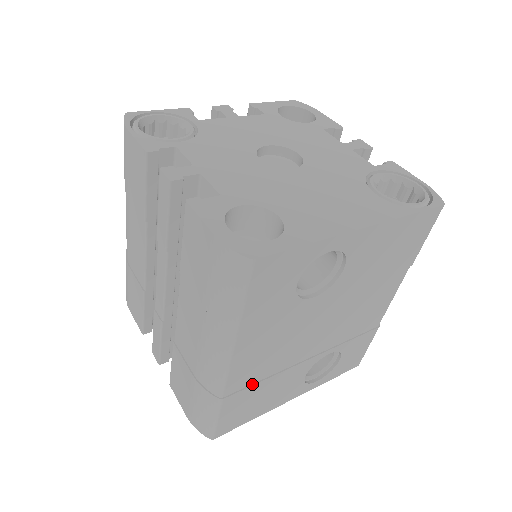
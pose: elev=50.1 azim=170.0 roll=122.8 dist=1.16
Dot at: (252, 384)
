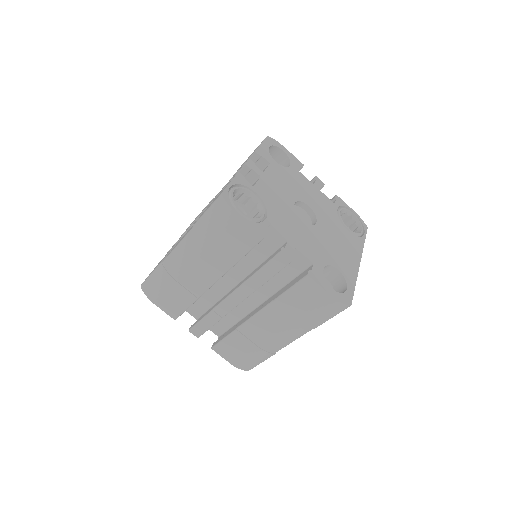
Dot at: occluded
